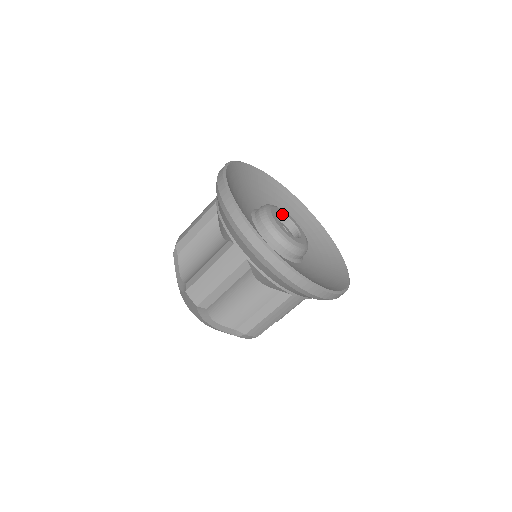
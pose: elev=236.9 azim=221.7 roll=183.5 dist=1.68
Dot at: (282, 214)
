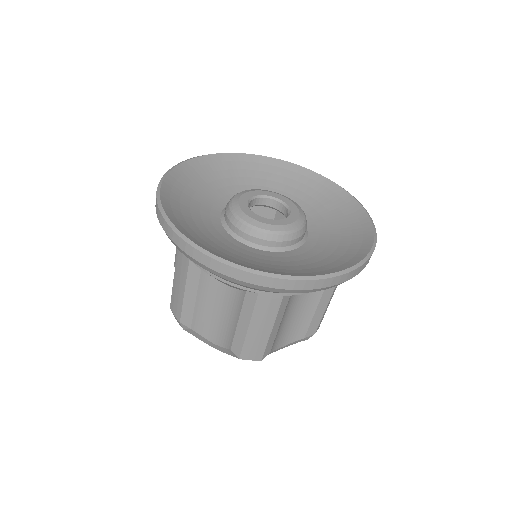
Dot at: (250, 200)
